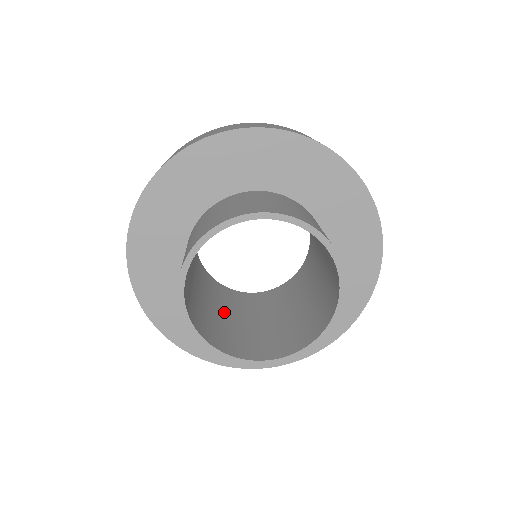
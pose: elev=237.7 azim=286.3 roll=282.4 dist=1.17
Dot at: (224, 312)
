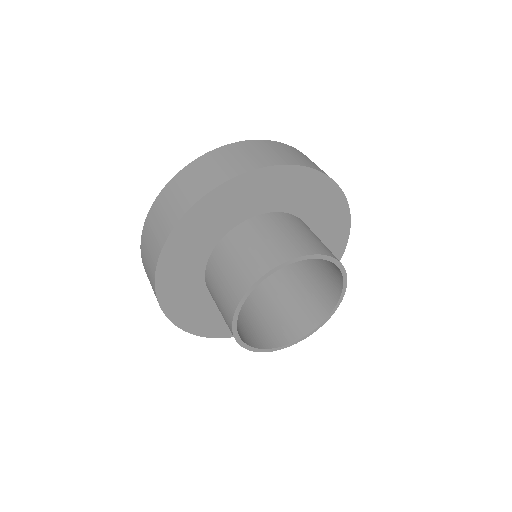
Dot at: occluded
